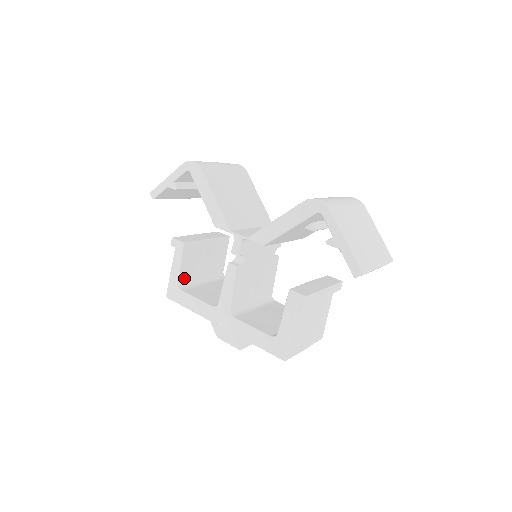
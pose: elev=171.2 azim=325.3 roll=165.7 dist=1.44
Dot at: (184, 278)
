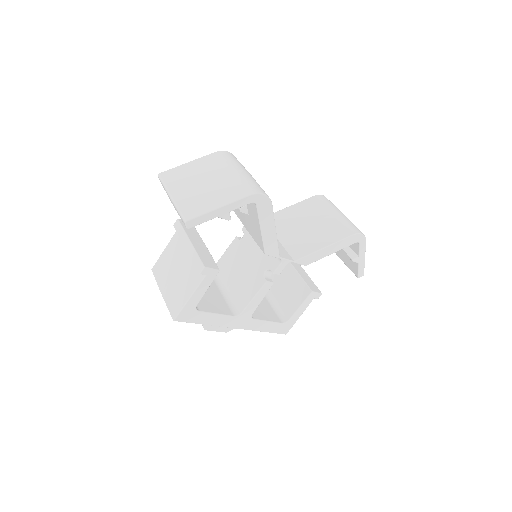
Dot at: occluded
